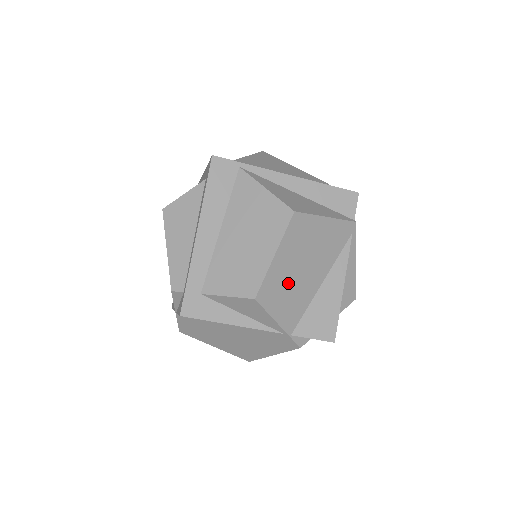
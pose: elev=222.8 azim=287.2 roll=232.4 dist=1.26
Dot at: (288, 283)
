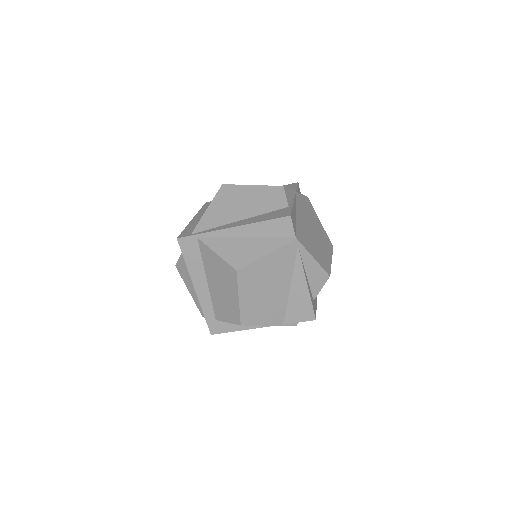
Dot at: (261, 304)
